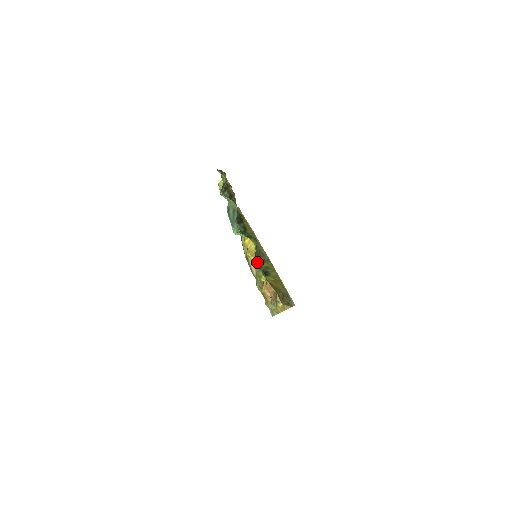
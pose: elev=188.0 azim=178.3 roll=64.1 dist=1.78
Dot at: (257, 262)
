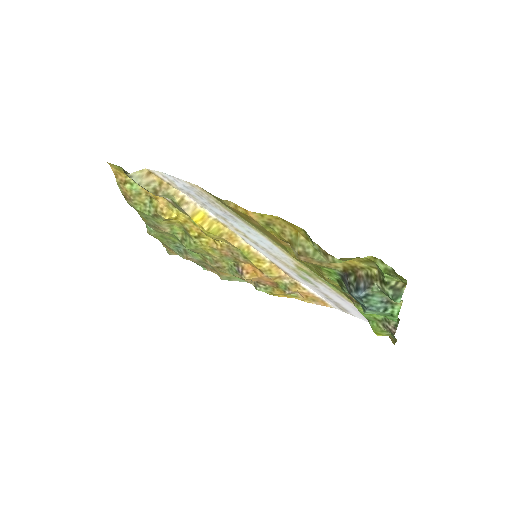
Dot at: (386, 328)
